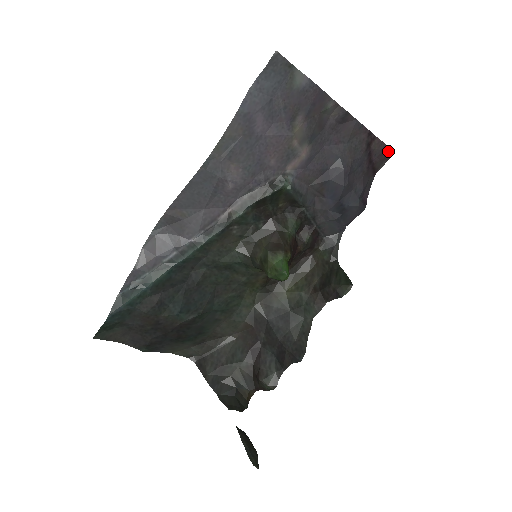
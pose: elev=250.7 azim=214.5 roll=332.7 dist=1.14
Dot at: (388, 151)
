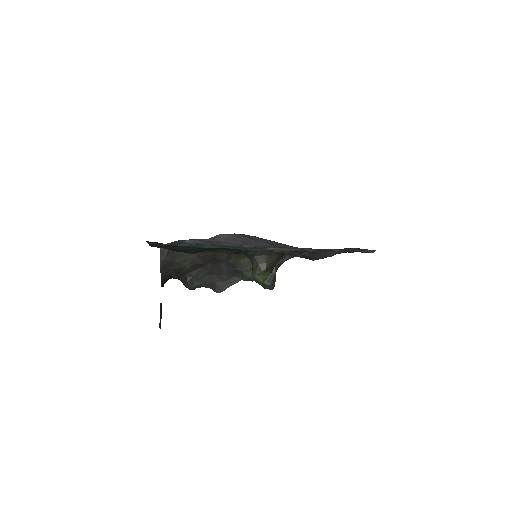
Dot at: occluded
